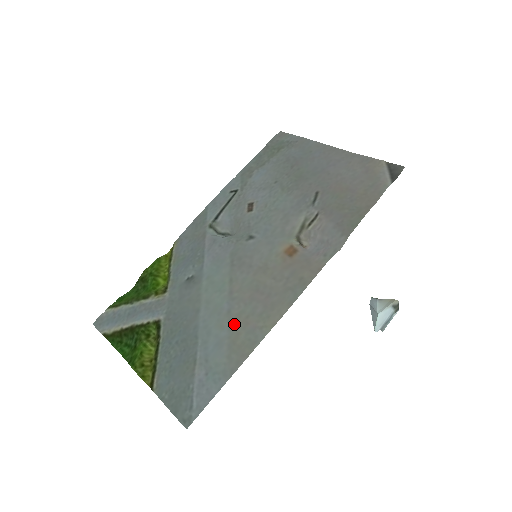
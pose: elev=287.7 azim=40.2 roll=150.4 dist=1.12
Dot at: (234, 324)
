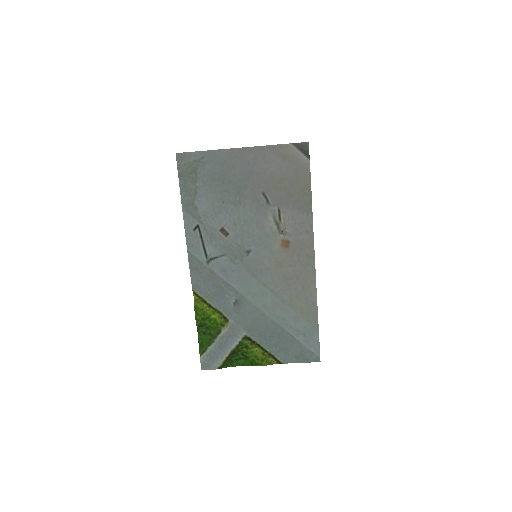
Dot at: (293, 305)
